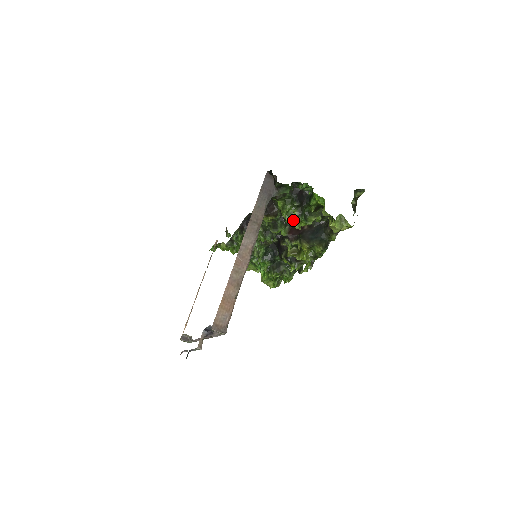
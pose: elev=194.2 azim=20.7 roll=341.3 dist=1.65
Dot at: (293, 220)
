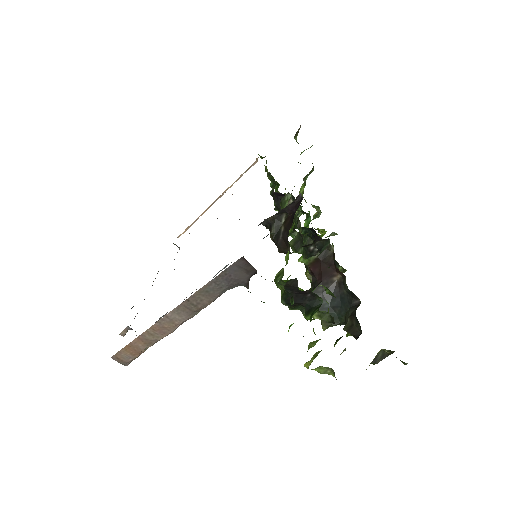
Dot at: occluded
